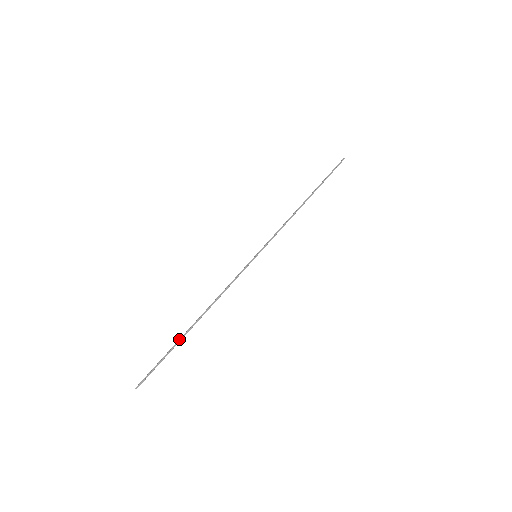
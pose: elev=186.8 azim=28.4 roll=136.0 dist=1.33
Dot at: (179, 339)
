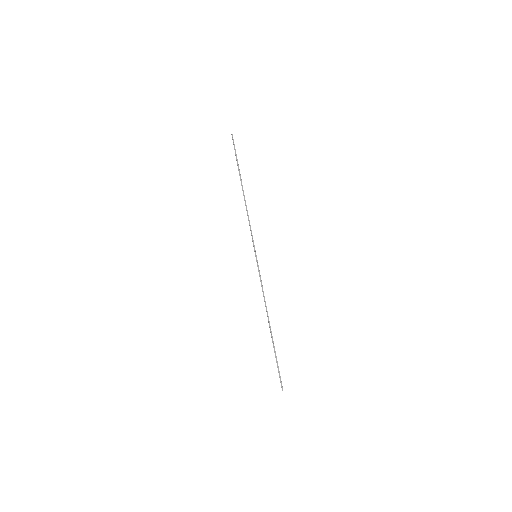
Dot at: (273, 345)
